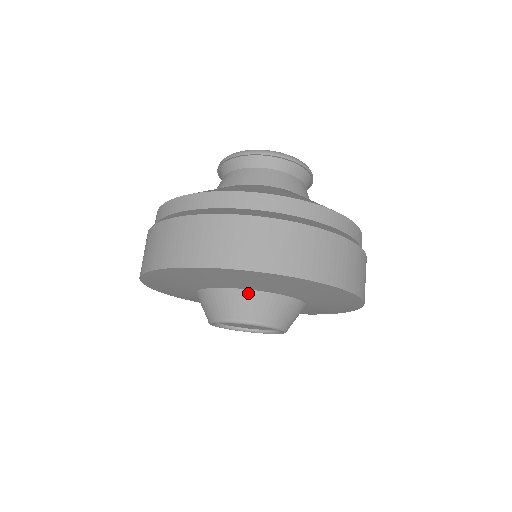
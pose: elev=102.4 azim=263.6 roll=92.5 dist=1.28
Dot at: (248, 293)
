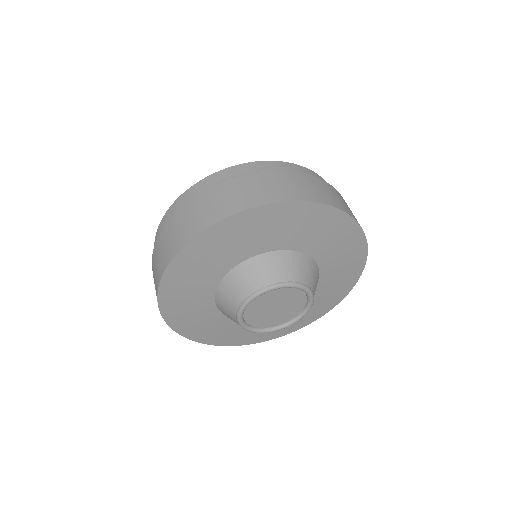
Dot at: (243, 266)
